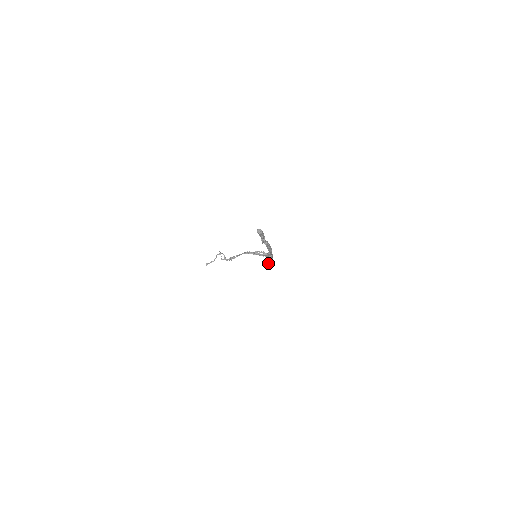
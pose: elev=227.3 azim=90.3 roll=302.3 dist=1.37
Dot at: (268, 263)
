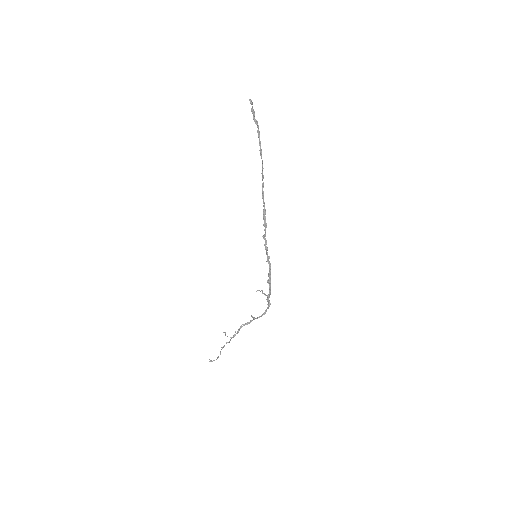
Dot at: (264, 215)
